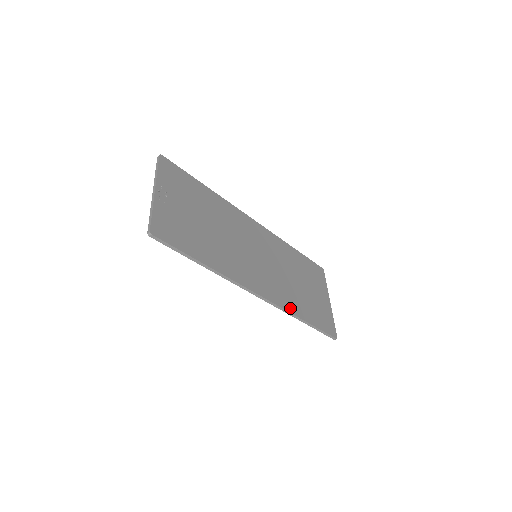
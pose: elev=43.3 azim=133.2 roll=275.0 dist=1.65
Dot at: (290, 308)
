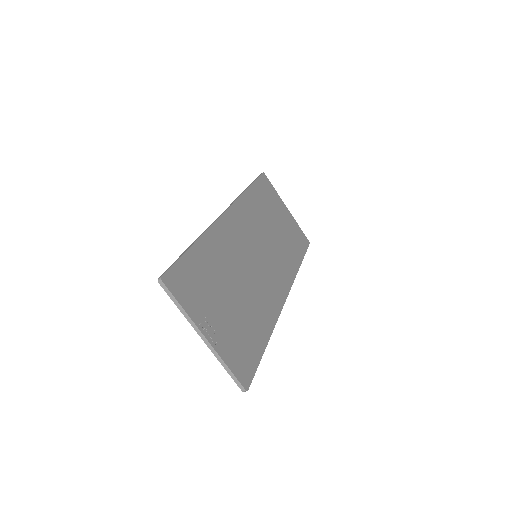
Dot at: (293, 271)
